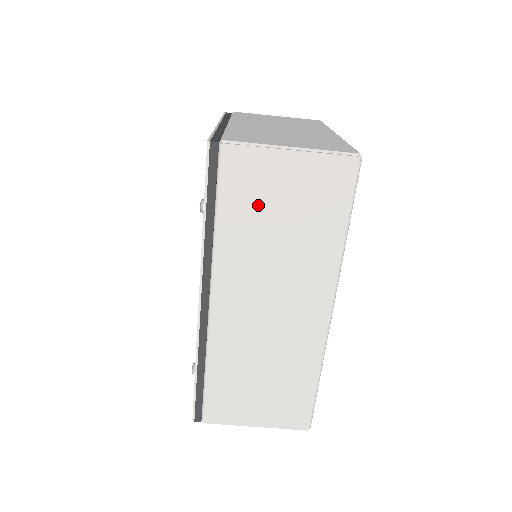
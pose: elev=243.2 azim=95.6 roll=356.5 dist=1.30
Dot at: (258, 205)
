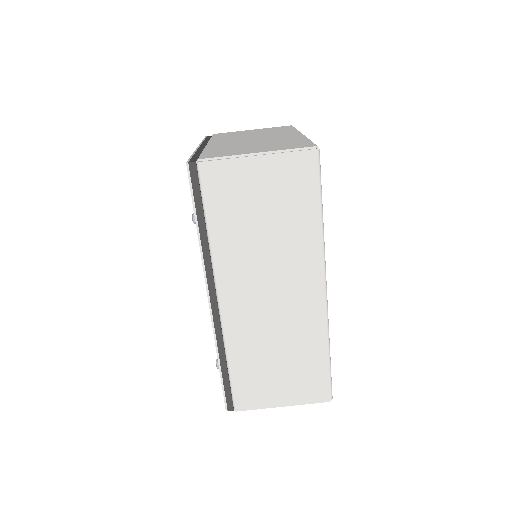
Dot at: (240, 208)
